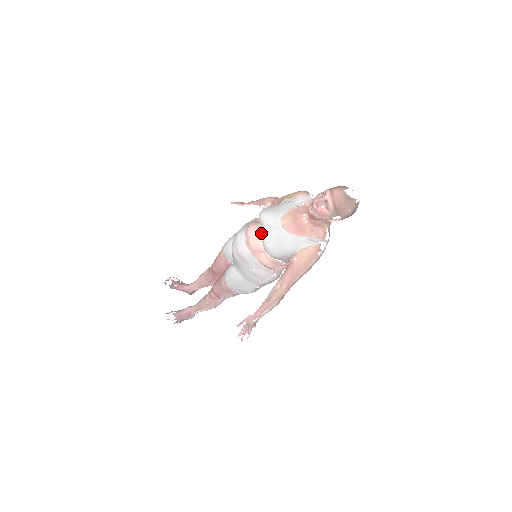
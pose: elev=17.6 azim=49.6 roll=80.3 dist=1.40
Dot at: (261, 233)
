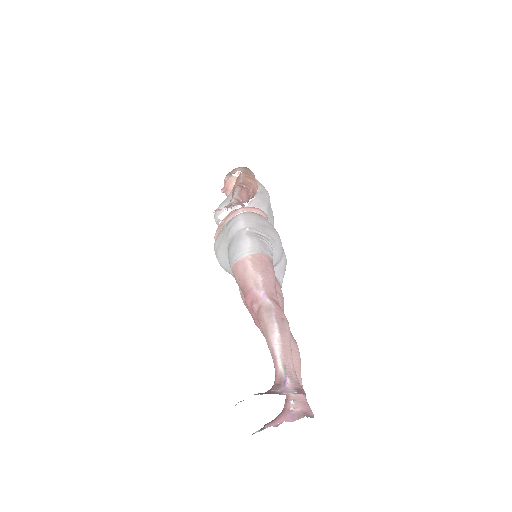
Dot at: occluded
